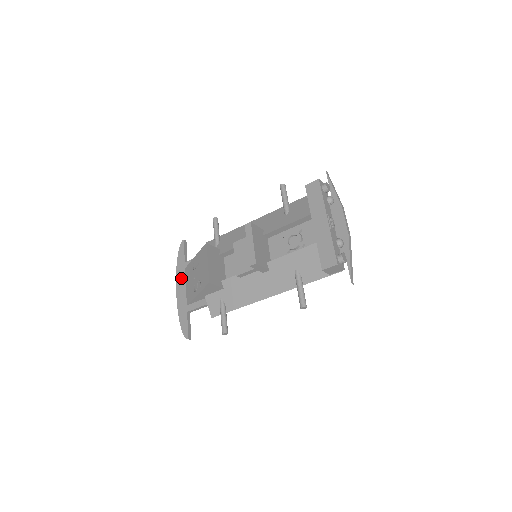
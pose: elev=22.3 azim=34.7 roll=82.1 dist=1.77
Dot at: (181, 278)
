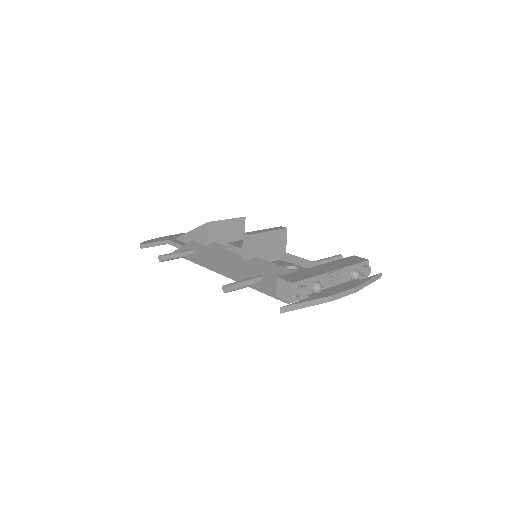
Dot at: occluded
